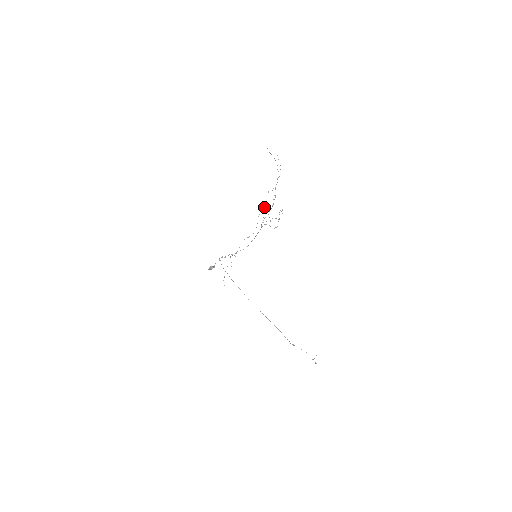
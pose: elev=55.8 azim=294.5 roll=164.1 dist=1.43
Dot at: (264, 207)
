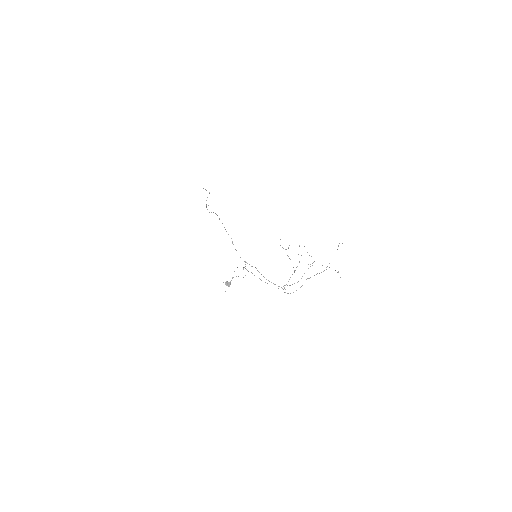
Dot at: occluded
